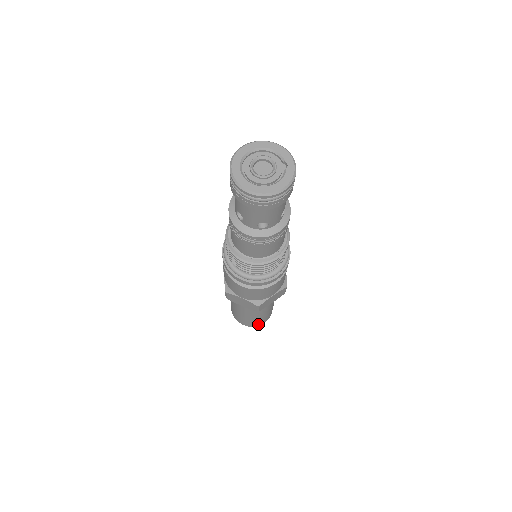
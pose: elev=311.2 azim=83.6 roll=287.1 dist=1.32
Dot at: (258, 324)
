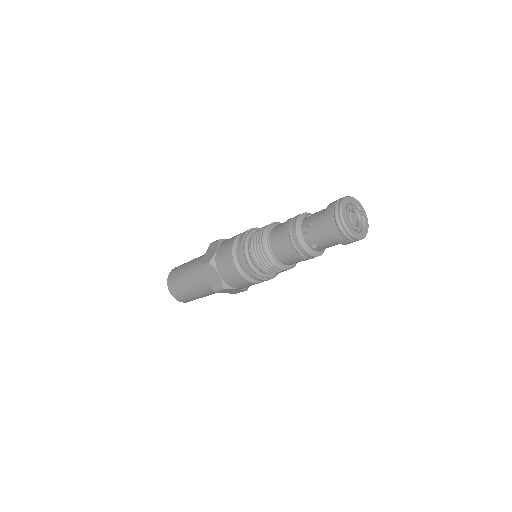
Dot at: occluded
